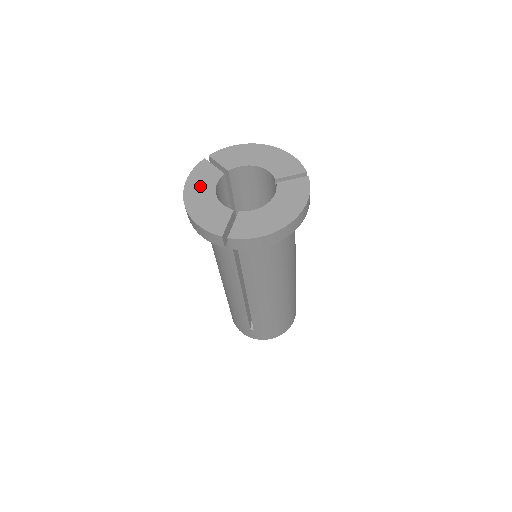
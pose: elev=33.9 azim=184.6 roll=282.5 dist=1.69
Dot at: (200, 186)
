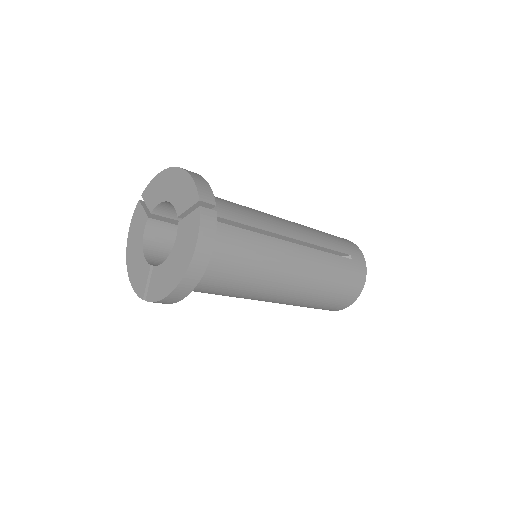
Dot at: (135, 238)
